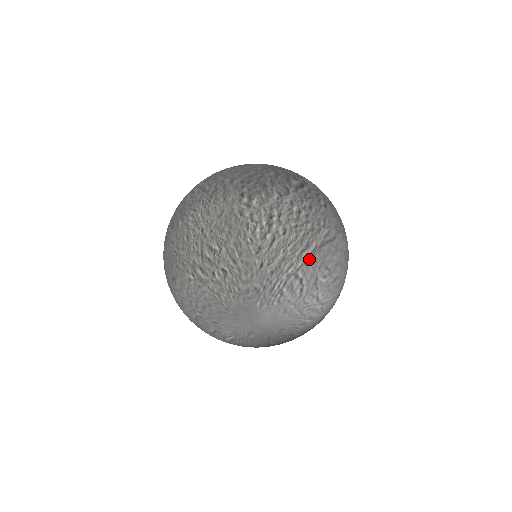
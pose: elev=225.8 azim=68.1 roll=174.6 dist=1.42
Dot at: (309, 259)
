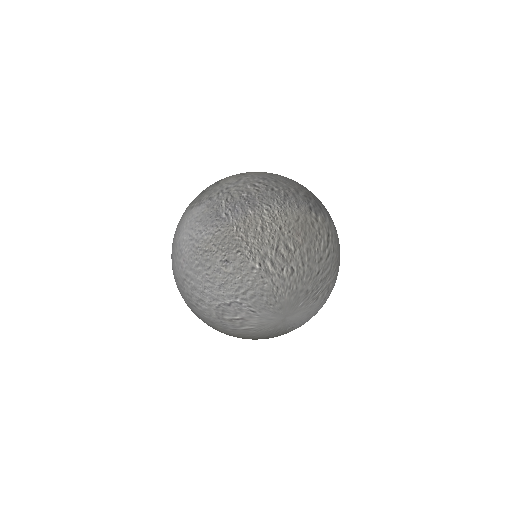
Dot at: (336, 276)
